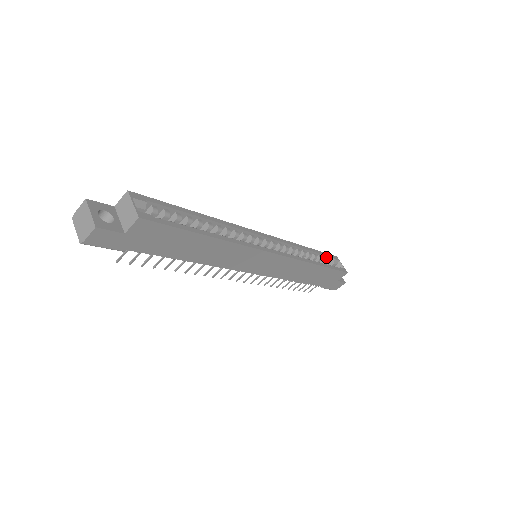
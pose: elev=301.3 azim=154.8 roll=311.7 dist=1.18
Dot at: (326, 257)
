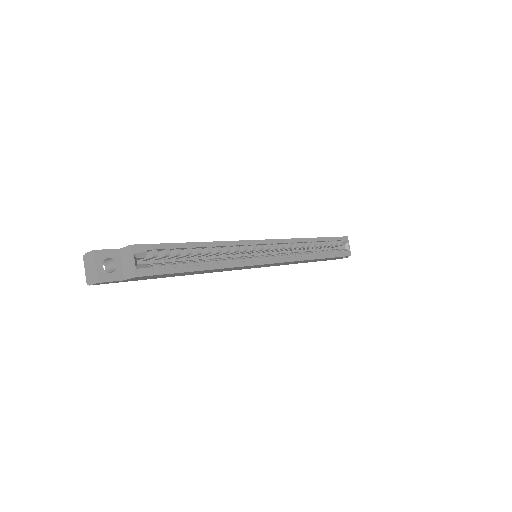
Dot at: (334, 240)
